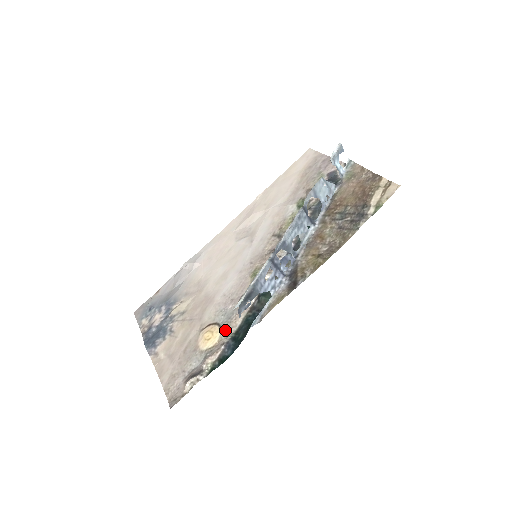
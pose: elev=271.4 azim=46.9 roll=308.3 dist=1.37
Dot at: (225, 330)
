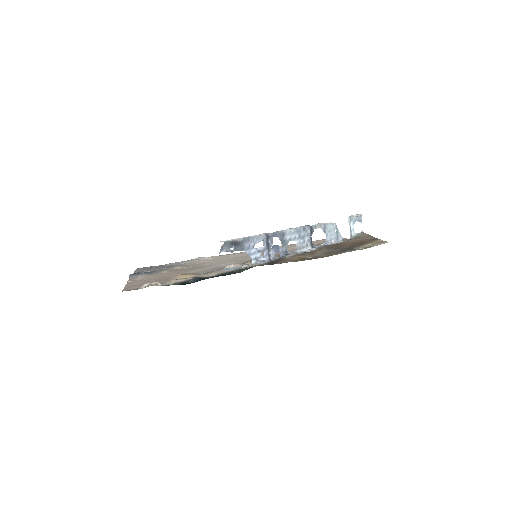
Dot at: (200, 275)
